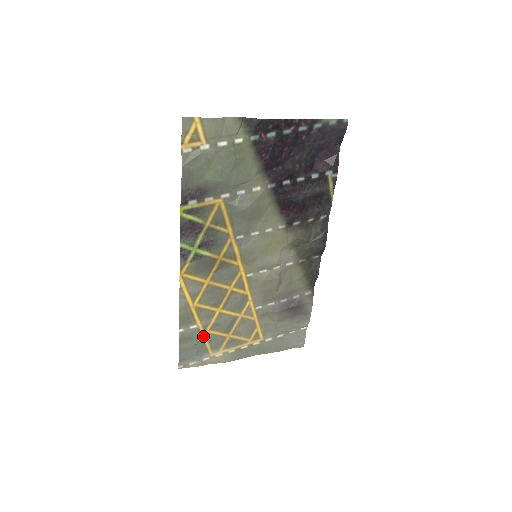
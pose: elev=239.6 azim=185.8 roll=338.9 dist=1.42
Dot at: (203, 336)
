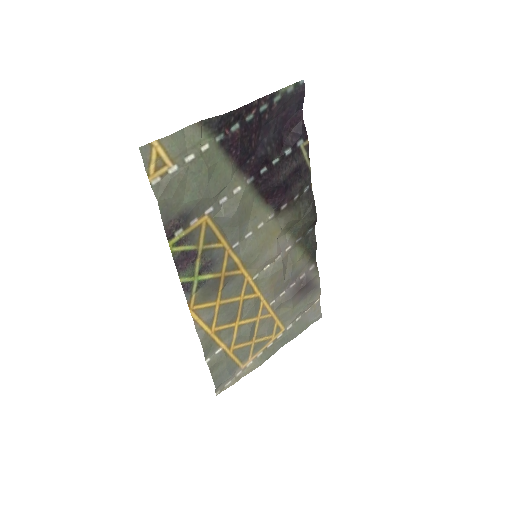
Dot at: (230, 355)
